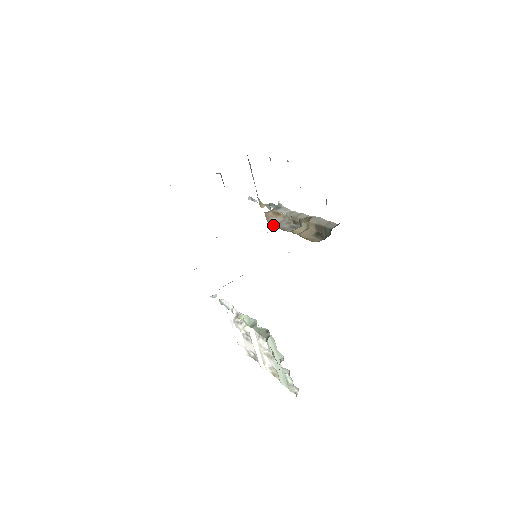
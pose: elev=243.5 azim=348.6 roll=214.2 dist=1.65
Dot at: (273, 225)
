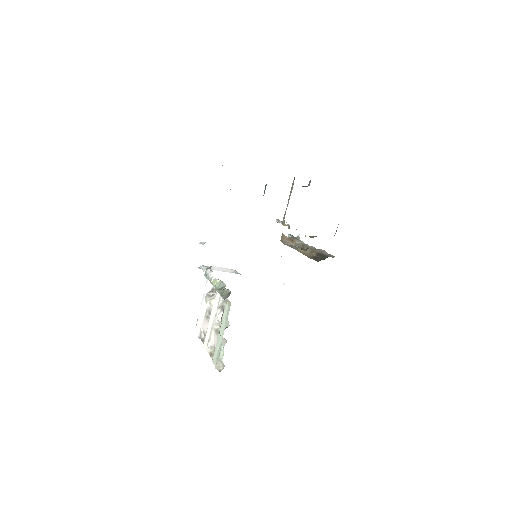
Dot at: (284, 243)
